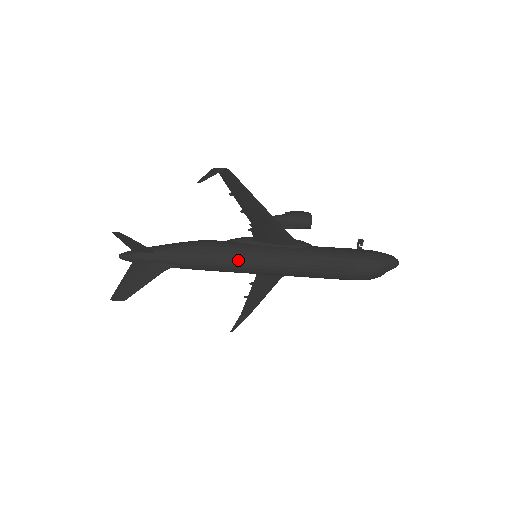
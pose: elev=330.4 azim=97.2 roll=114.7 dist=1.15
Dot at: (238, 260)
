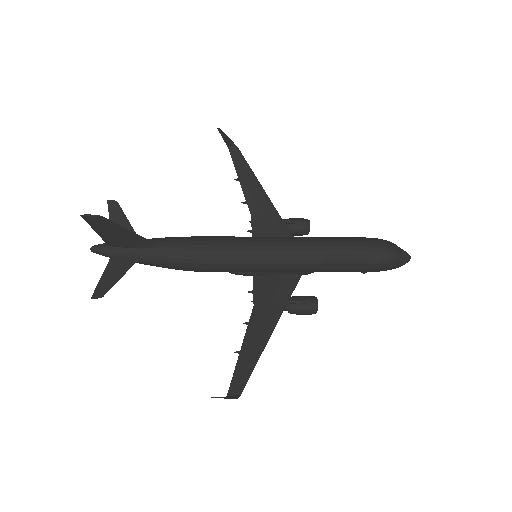
Dot at: (239, 237)
